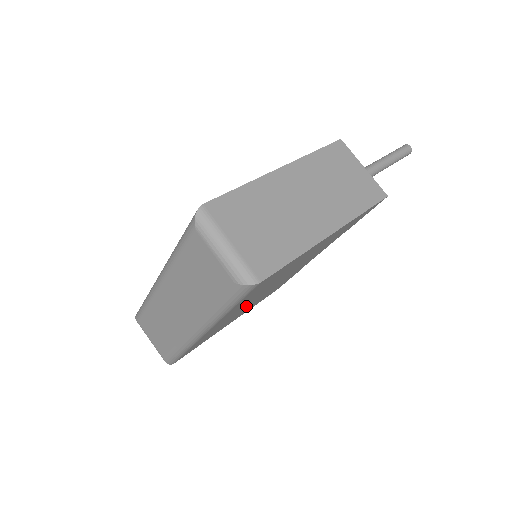
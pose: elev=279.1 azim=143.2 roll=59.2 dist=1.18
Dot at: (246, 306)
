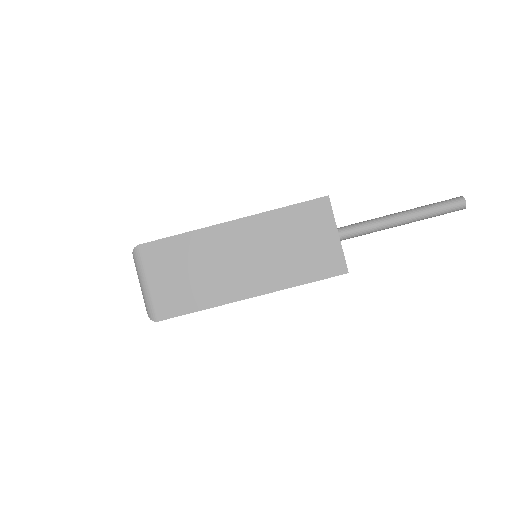
Dot at: occluded
